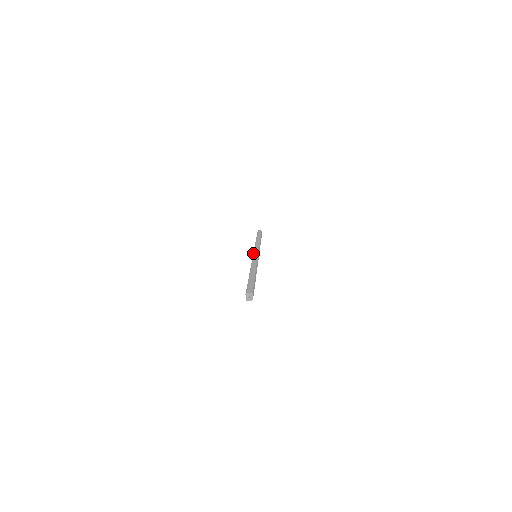
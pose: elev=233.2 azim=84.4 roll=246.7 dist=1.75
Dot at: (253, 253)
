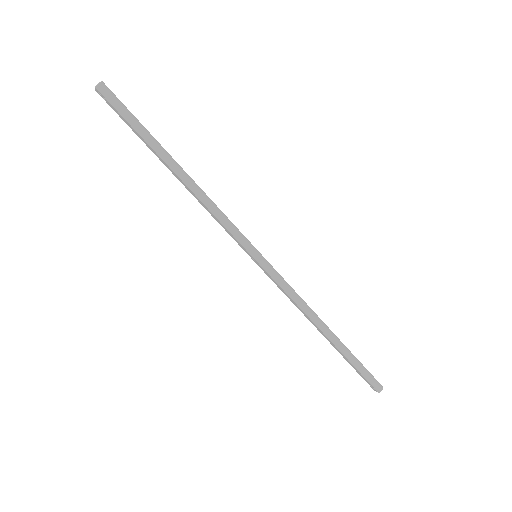
Dot at: occluded
